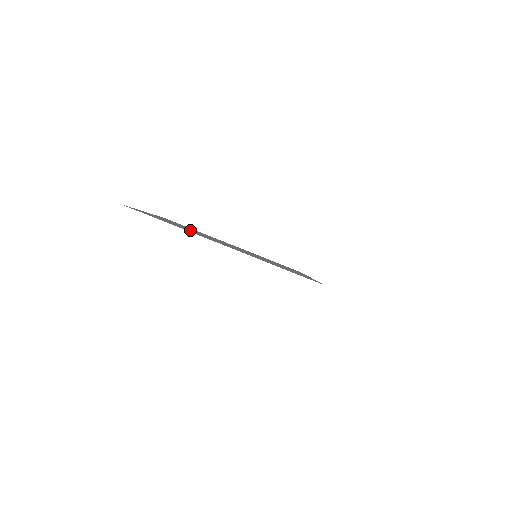
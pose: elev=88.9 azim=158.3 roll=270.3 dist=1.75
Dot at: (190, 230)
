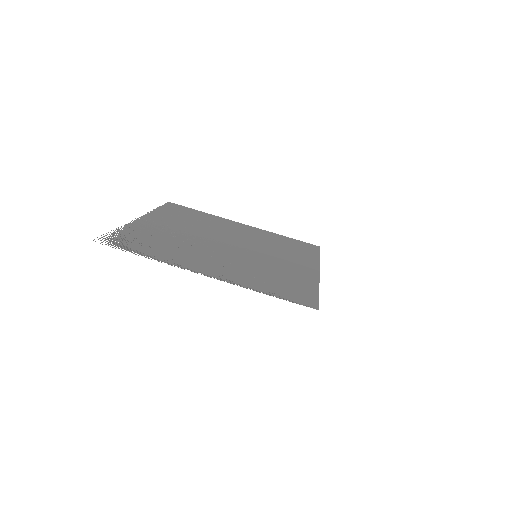
Dot at: (177, 243)
